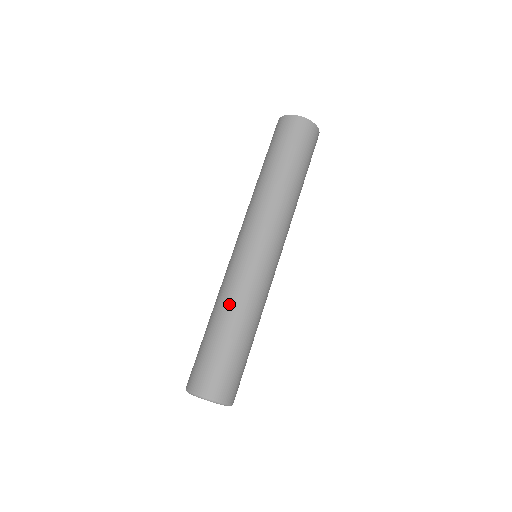
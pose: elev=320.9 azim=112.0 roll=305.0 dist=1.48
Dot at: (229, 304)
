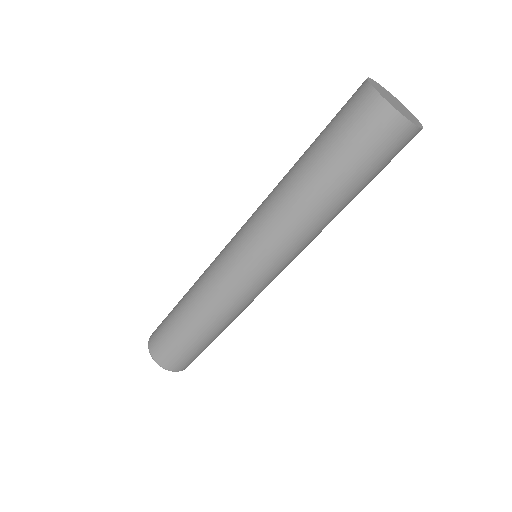
Dot at: (194, 289)
